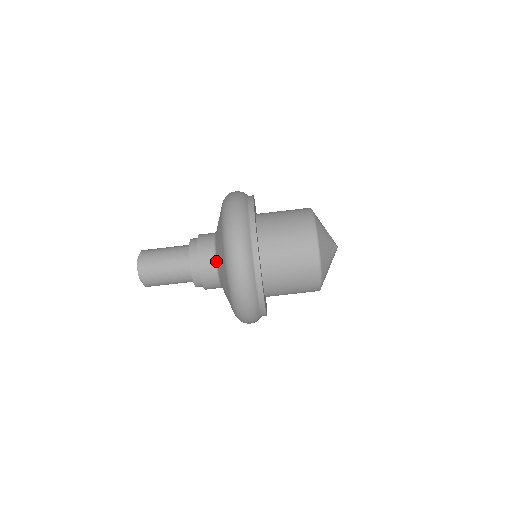
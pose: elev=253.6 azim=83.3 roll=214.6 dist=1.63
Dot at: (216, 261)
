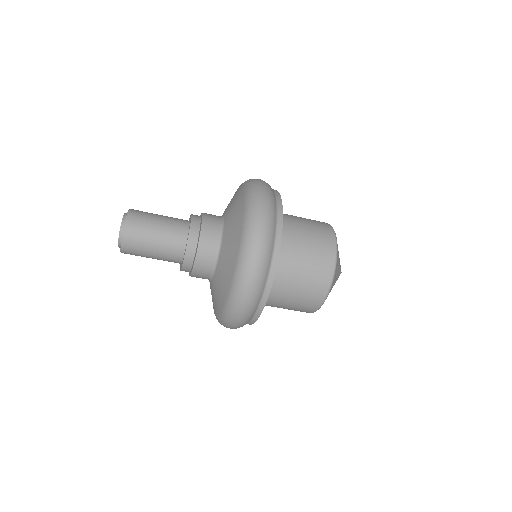
Dot at: (219, 252)
